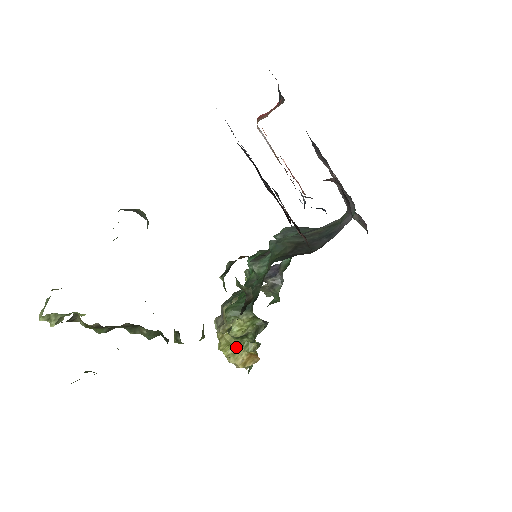
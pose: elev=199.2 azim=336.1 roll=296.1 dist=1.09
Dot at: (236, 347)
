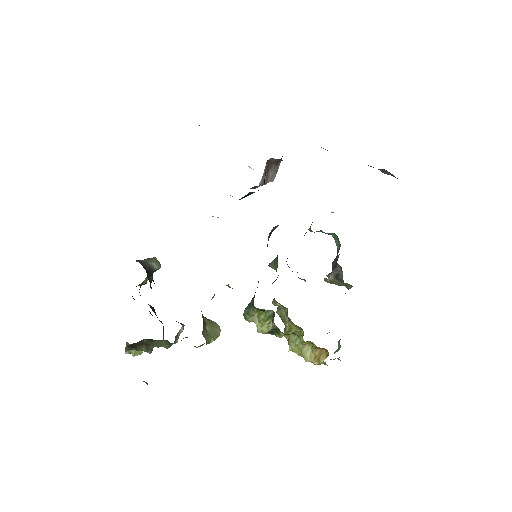
Dot at: (304, 345)
